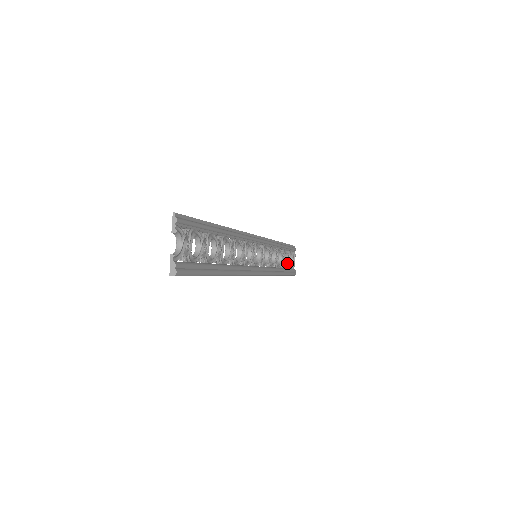
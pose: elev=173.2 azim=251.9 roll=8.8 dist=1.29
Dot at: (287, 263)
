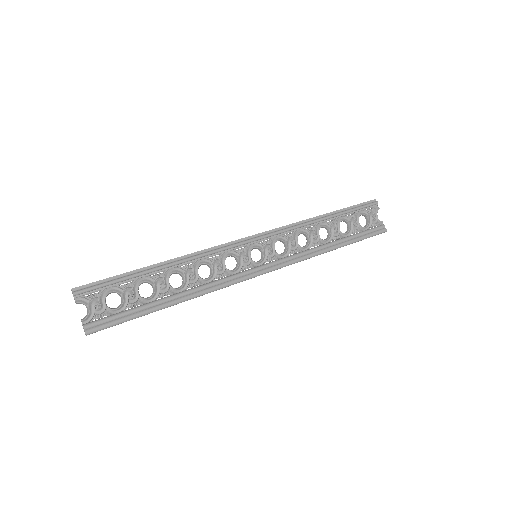
Dot at: (354, 228)
